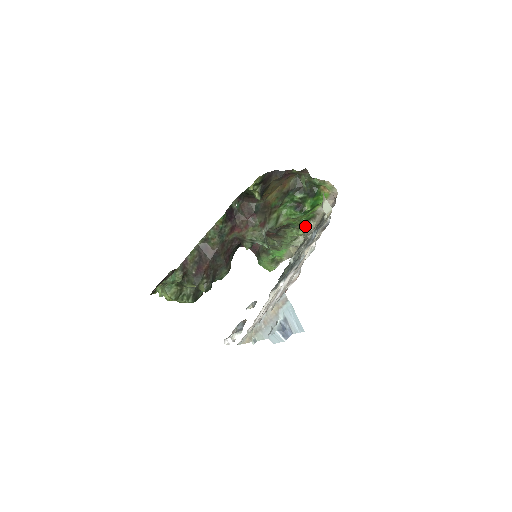
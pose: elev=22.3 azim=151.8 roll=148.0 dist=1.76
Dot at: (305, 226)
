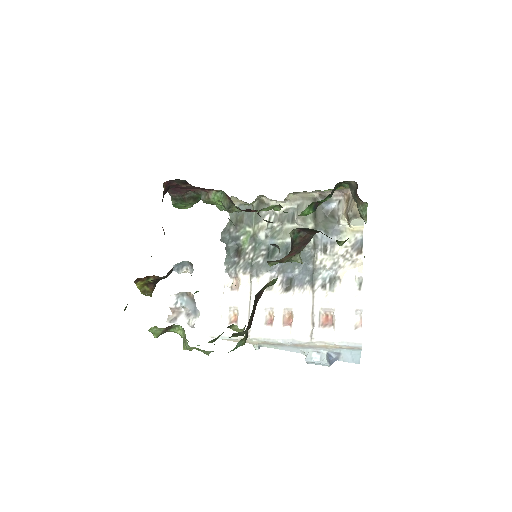
Dot at: occluded
